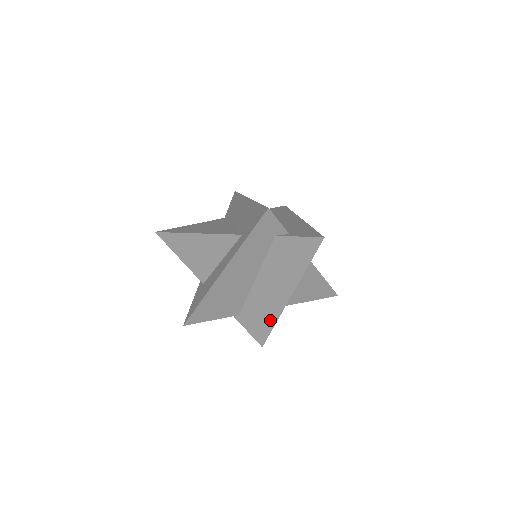
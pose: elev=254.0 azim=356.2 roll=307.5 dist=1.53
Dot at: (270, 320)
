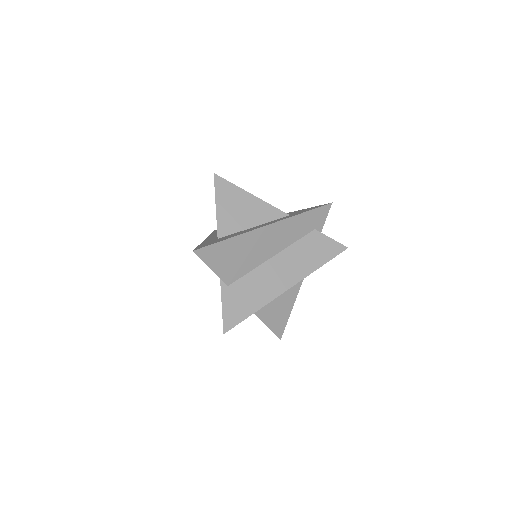
Dot at: (256, 304)
